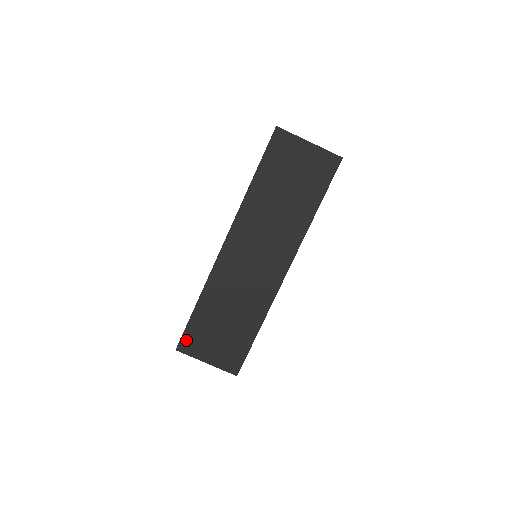
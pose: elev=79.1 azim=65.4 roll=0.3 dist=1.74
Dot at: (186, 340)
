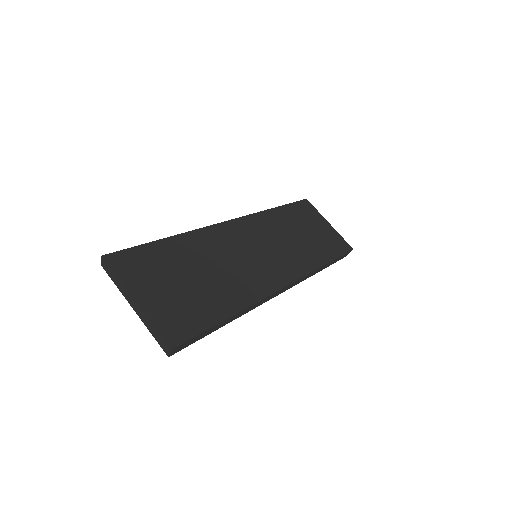
Dot at: (127, 257)
